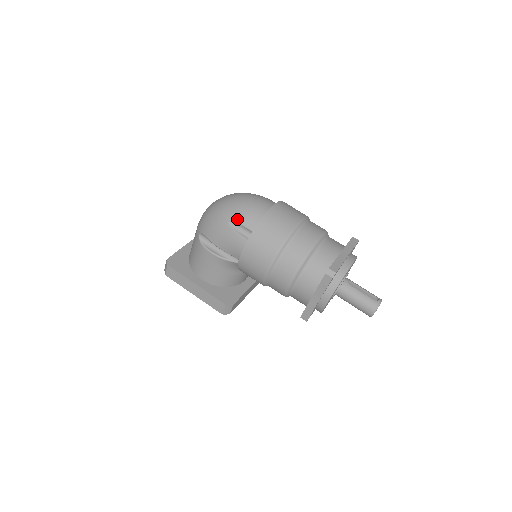
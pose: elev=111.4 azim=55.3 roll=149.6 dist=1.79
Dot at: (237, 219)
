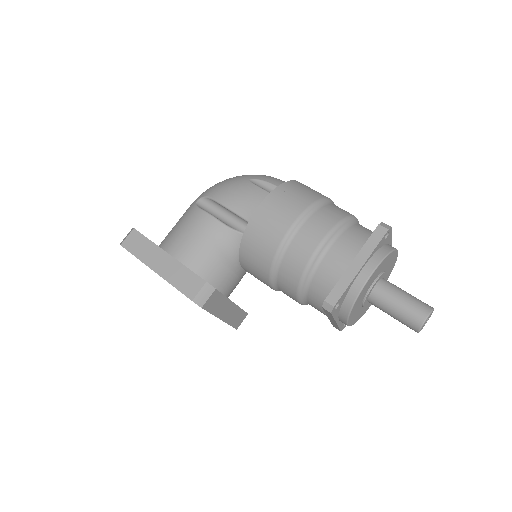
Dot at: (262, 178)
